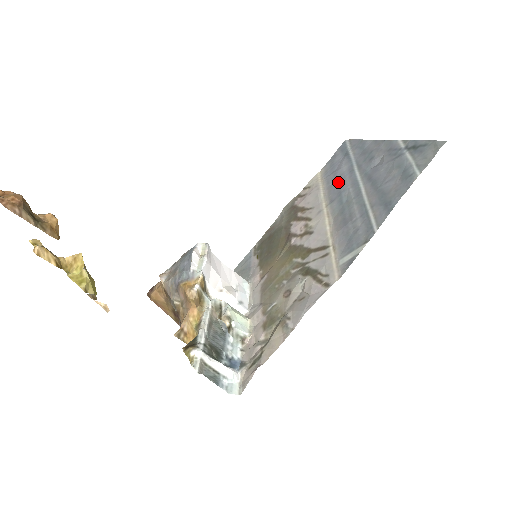
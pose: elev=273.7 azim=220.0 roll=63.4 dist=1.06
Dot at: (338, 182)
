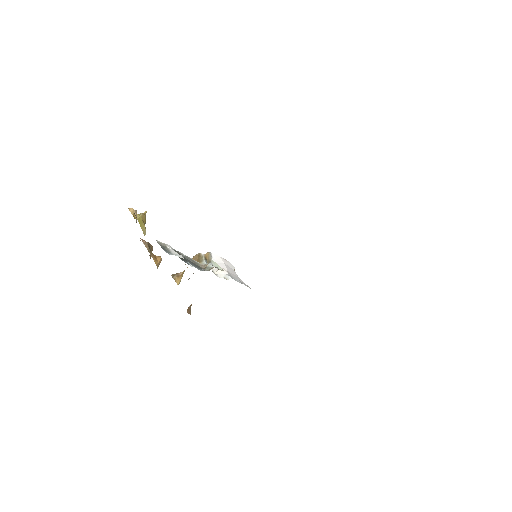
Dot at: occluded
